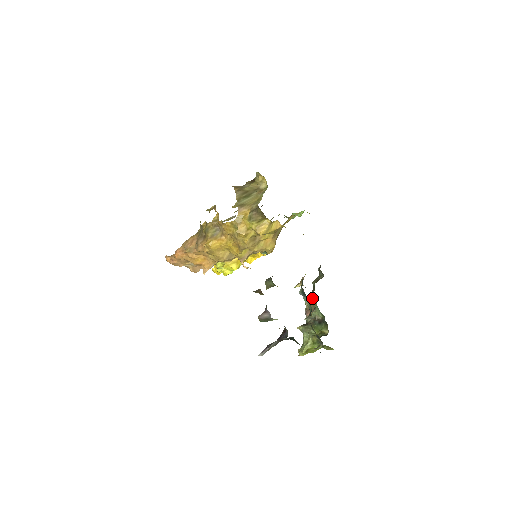
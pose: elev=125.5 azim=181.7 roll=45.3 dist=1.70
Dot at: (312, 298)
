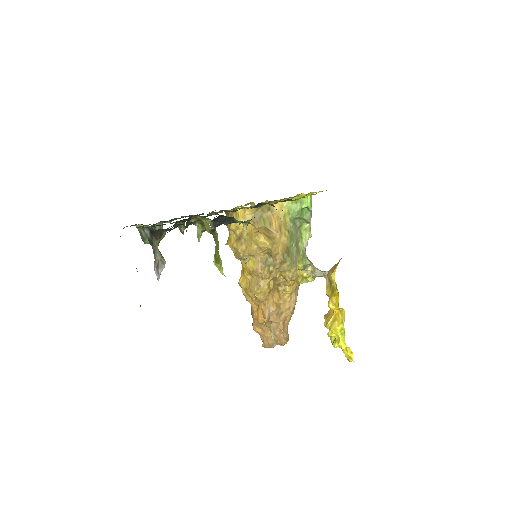
Dot at: occluded
